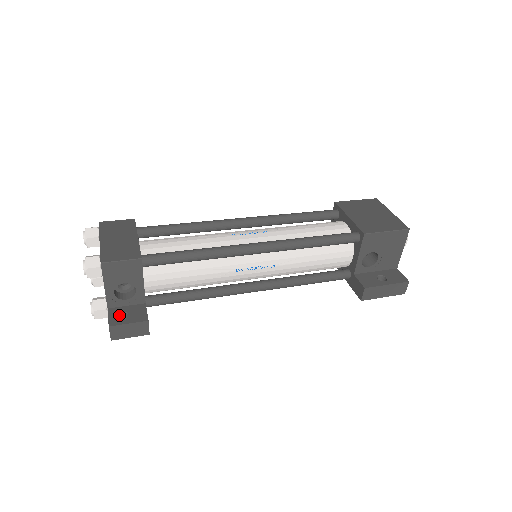
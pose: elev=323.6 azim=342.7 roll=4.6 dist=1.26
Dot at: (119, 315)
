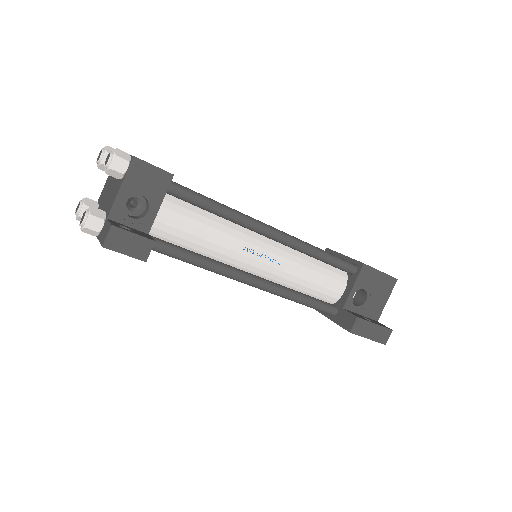
Dot at: occluded
